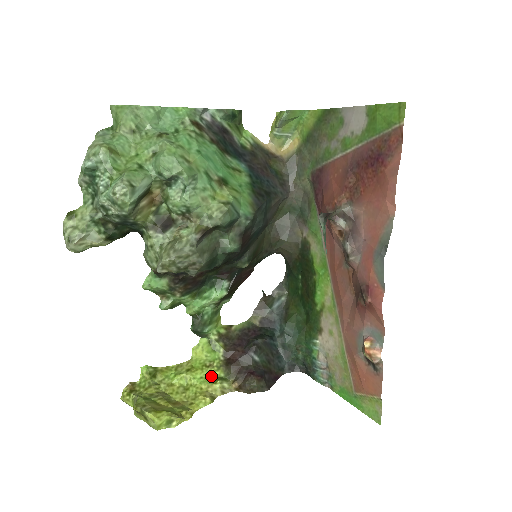
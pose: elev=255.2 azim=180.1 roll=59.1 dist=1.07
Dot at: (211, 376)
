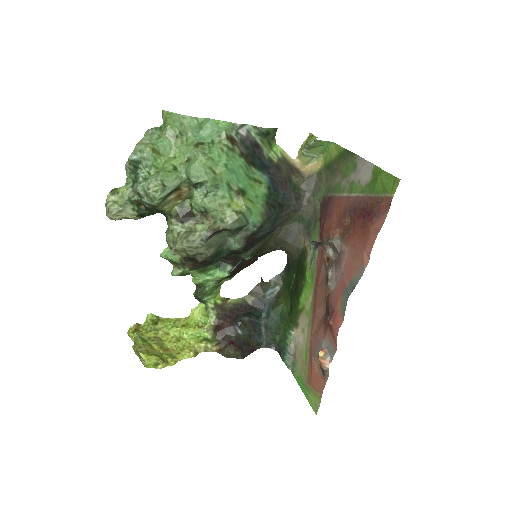
Dot at: (200, 335)
